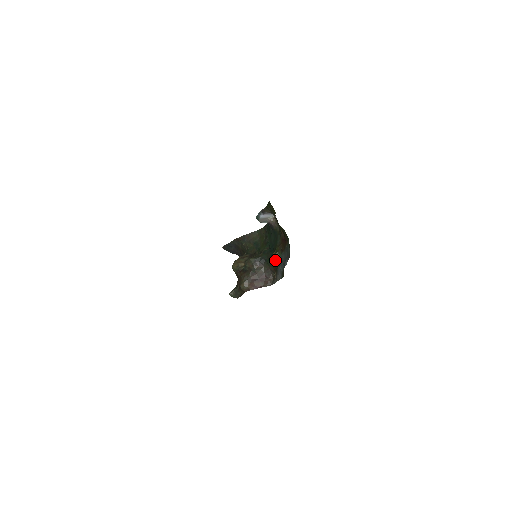
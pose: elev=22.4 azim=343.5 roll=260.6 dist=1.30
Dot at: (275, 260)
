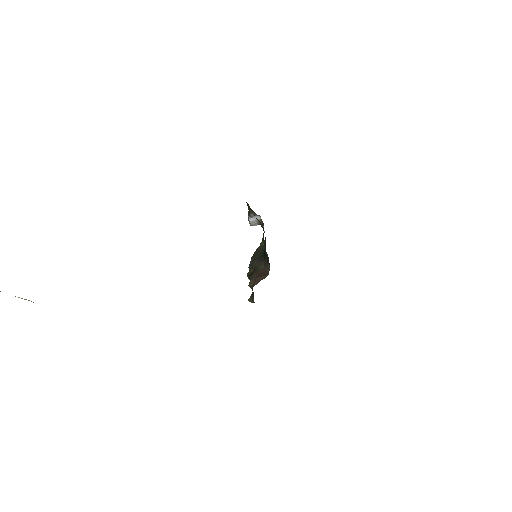
Dot at: occluded
